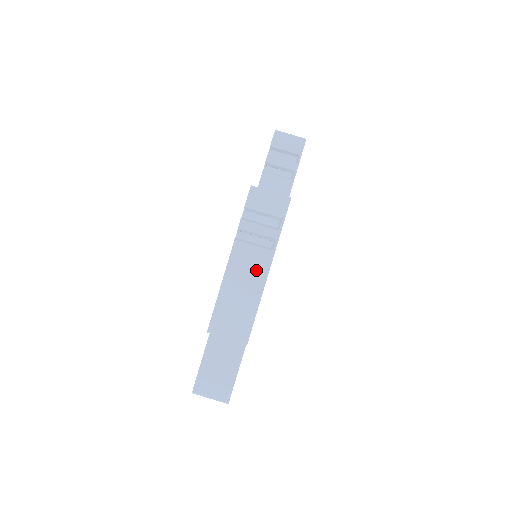
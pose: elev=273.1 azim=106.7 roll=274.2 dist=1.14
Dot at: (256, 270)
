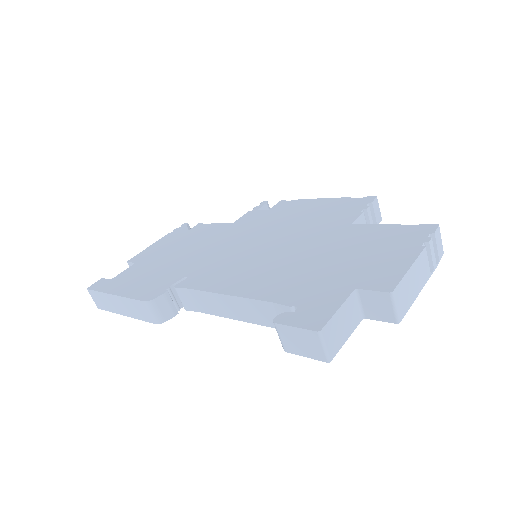
Dot at: (422, 277)
